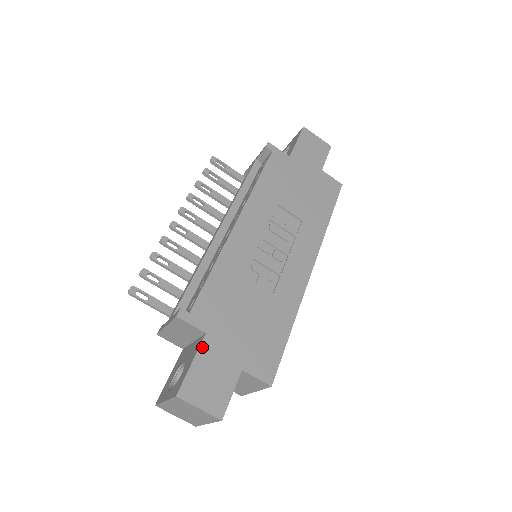
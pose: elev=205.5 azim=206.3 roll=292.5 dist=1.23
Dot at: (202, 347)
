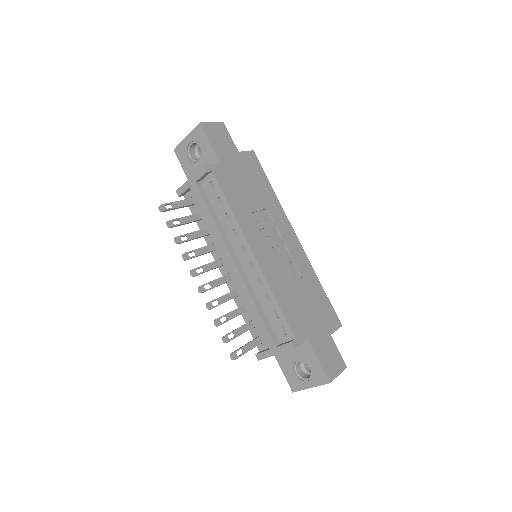
Dot at: (314, 347)
